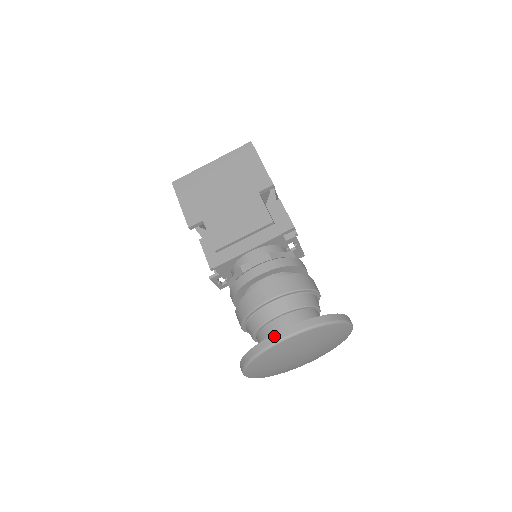
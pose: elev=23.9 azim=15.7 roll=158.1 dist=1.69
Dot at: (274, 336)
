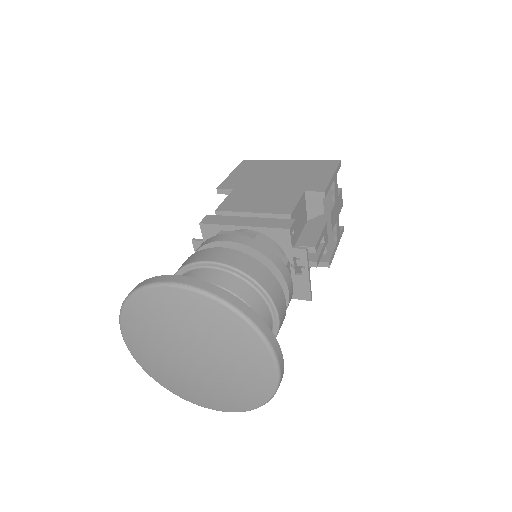
Dot at: (166, 276)
